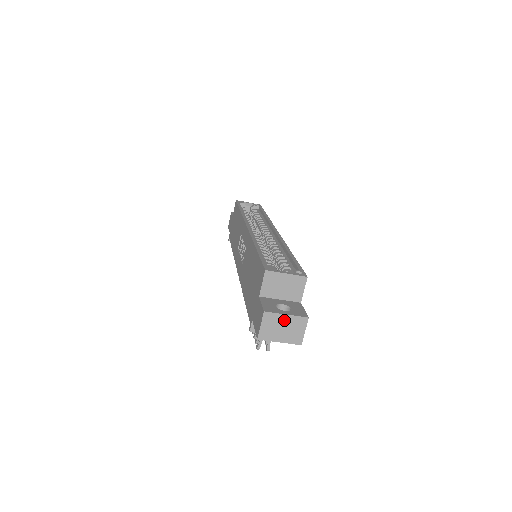
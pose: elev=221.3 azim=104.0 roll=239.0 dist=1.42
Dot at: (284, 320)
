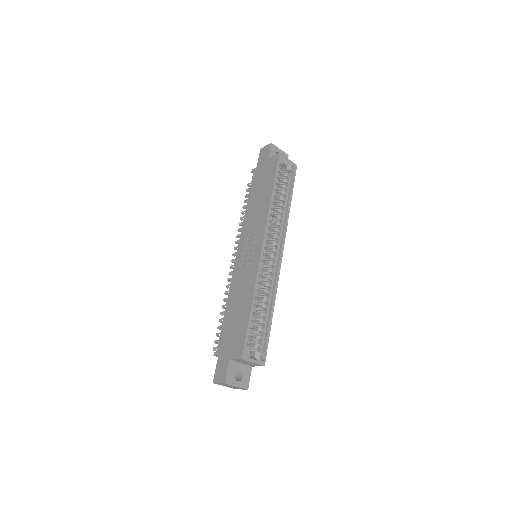
Dot at: (234, 386)
